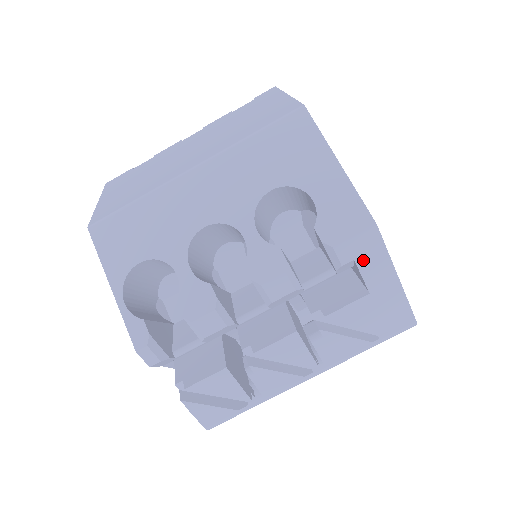
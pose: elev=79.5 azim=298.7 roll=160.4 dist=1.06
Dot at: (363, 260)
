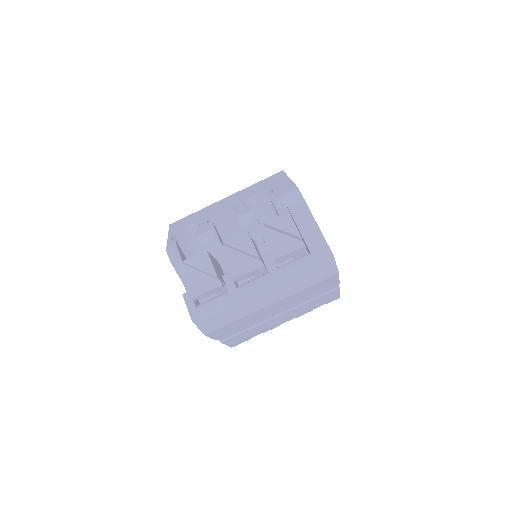
Dot at: (292, 207)
